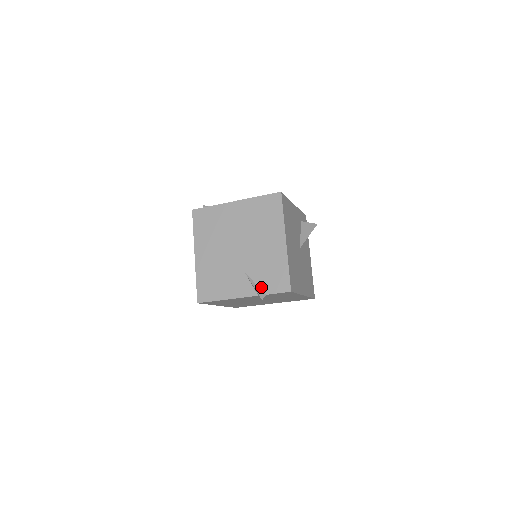
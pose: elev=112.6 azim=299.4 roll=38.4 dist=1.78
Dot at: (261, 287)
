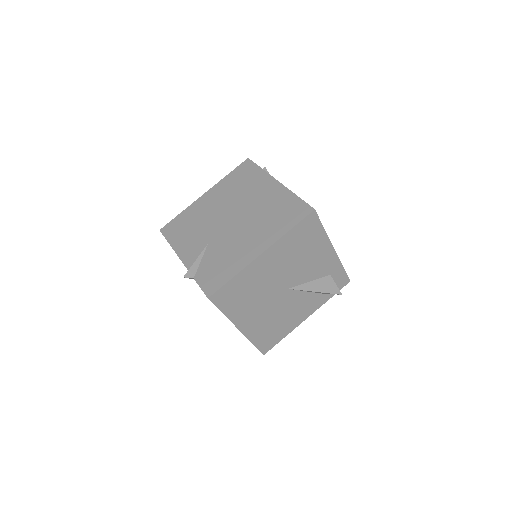
Dot at: (200, 268)
